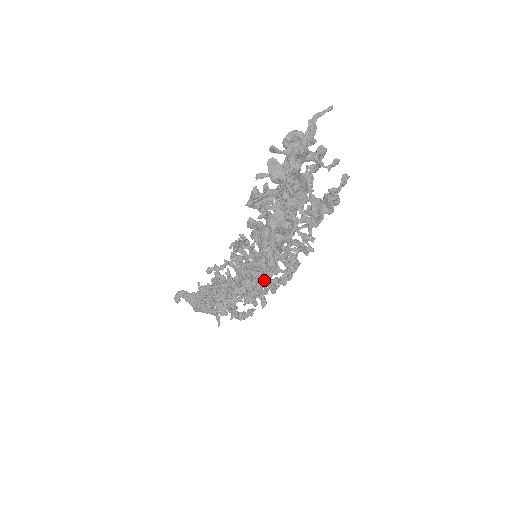
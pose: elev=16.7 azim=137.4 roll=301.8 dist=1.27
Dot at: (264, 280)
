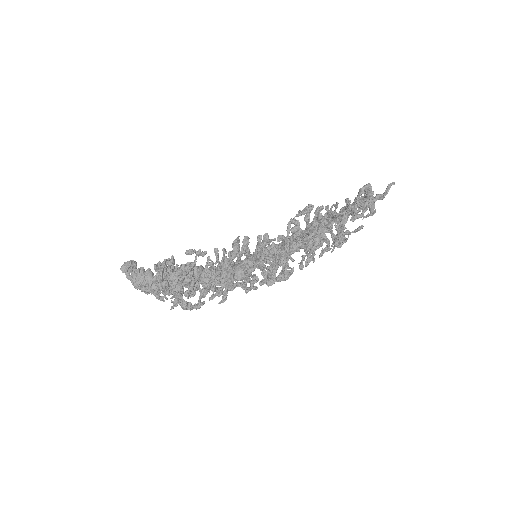
Dot at: (250, 279)
